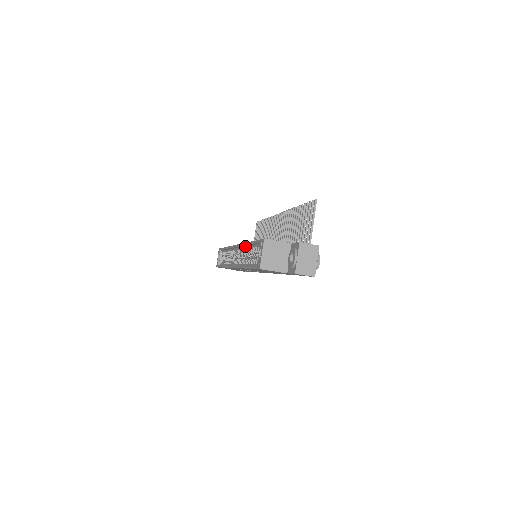
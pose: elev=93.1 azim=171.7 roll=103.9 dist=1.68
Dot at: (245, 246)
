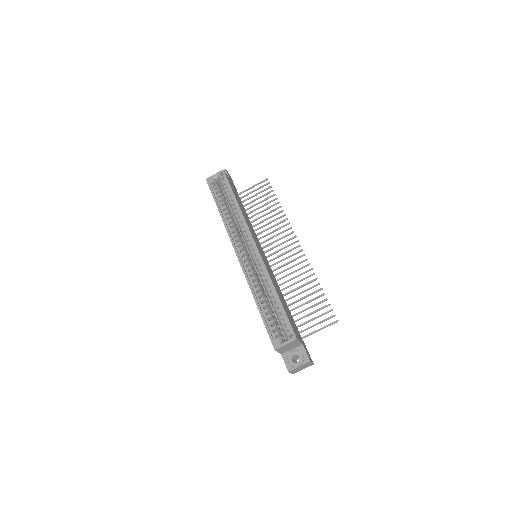
Dot at: (266, 273)
